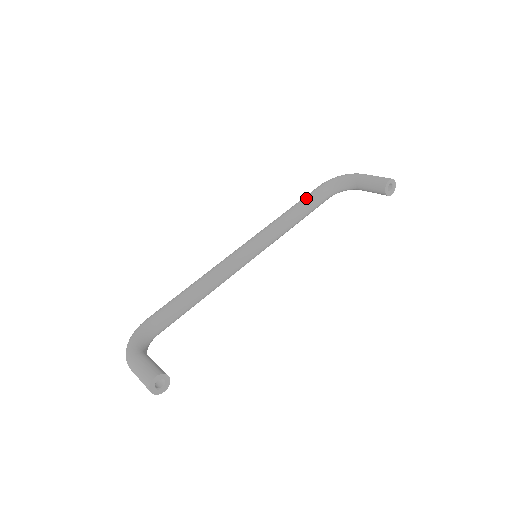
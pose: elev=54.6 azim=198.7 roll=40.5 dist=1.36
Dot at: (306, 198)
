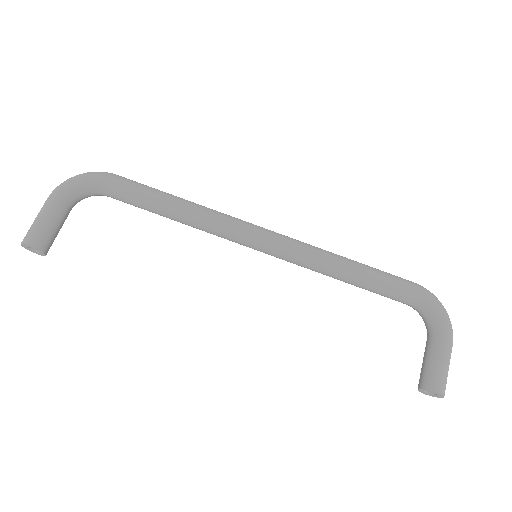
Dot at: (379, 278)
